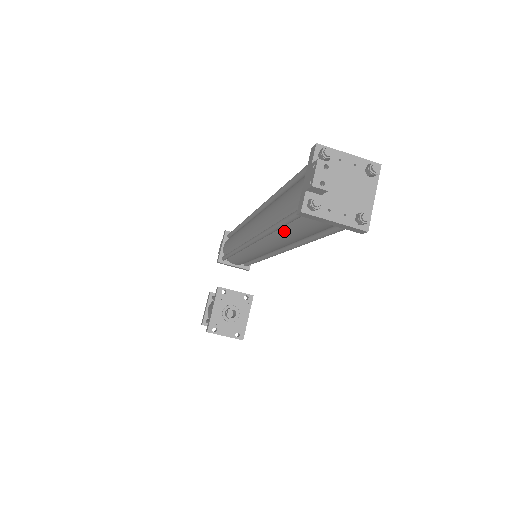
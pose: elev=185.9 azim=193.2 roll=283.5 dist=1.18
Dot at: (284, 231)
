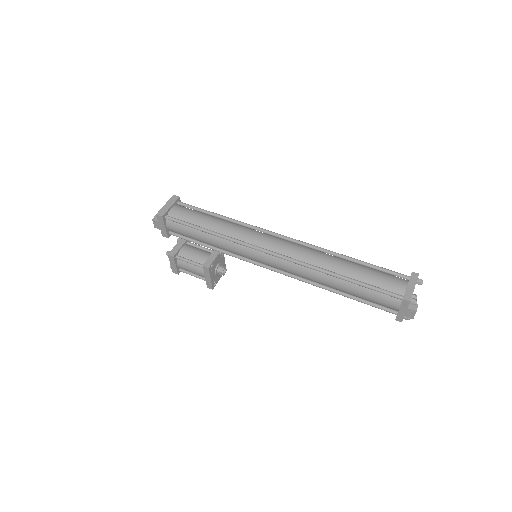
Dot at: occluded
